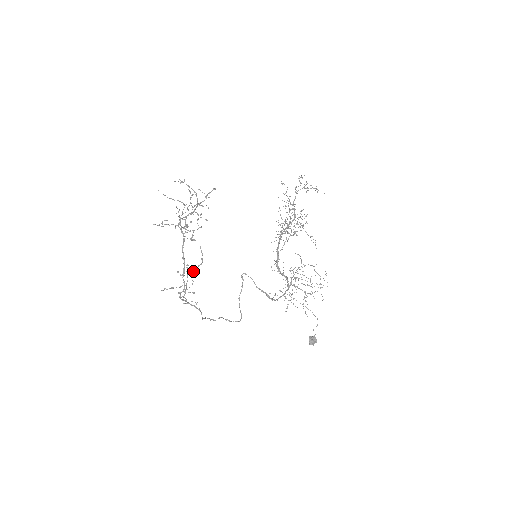
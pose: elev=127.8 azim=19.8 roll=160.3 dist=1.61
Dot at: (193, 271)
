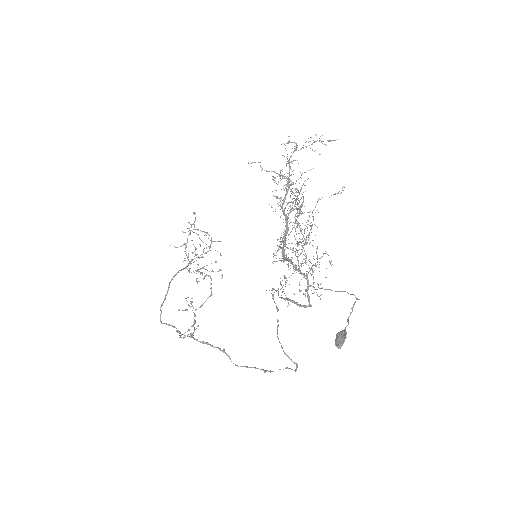
Dot at: (202, 304)
